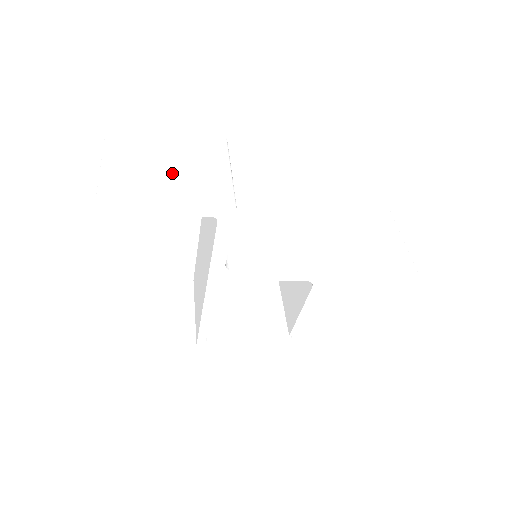
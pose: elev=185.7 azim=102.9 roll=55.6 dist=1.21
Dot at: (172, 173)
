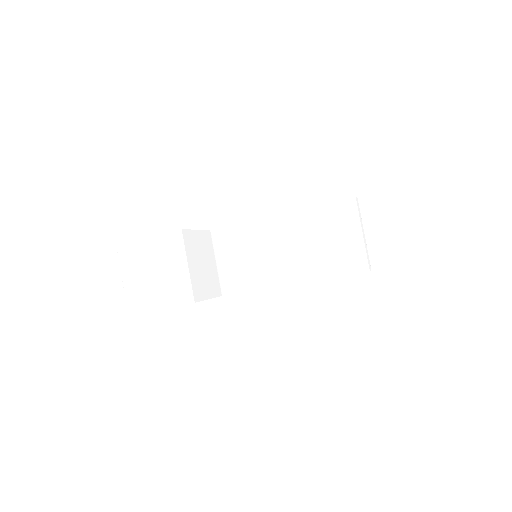
Dot at: (156, 280)
